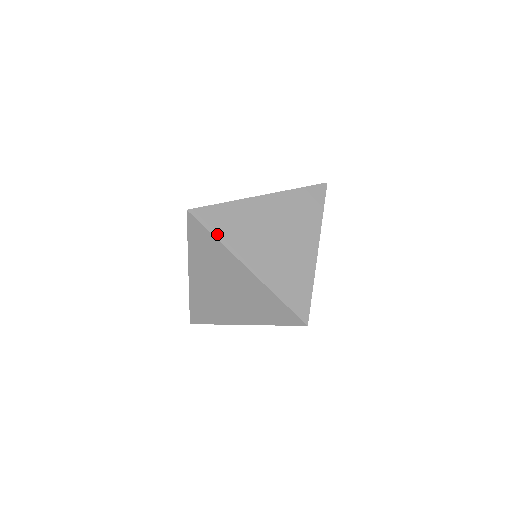
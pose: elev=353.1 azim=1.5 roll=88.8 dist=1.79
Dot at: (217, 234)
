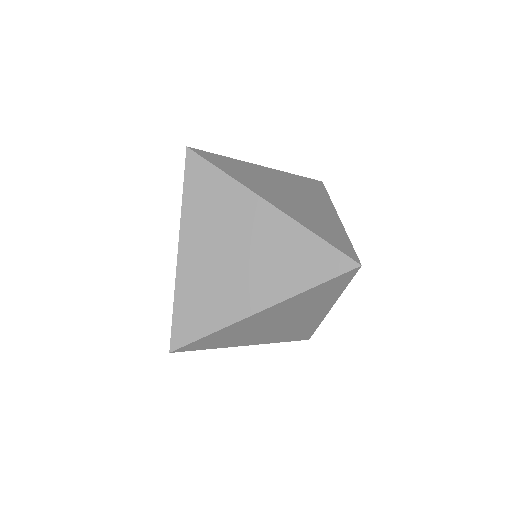
Dot at: (187, 194)
